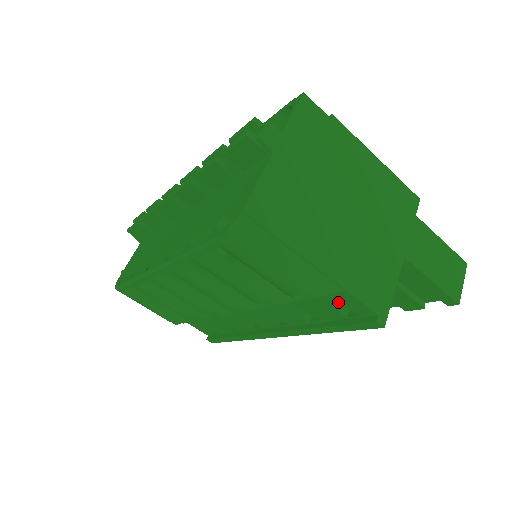
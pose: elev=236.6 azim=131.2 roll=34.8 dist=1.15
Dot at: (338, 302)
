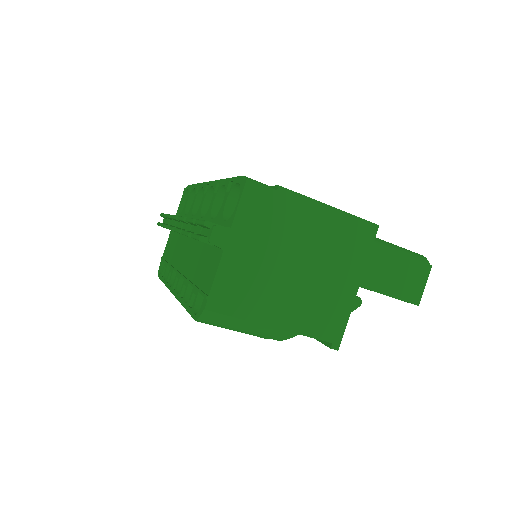
Dot at: occluded
